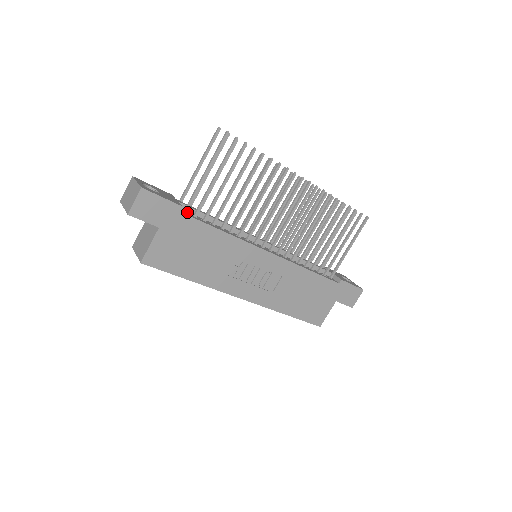
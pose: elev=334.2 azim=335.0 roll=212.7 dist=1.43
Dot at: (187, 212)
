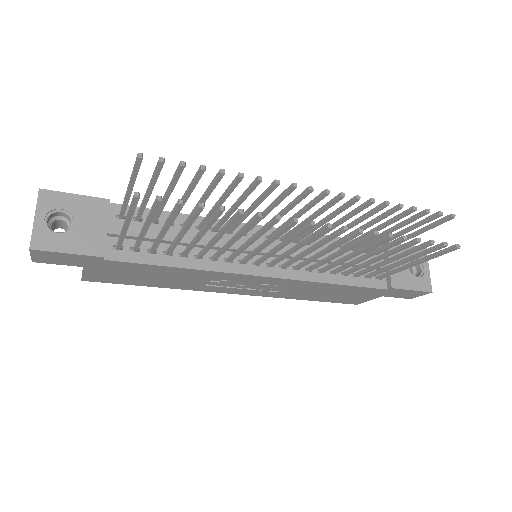
Dot at: (124, 242)
